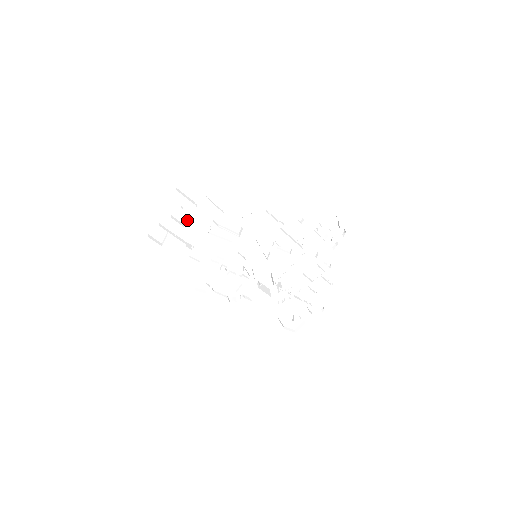
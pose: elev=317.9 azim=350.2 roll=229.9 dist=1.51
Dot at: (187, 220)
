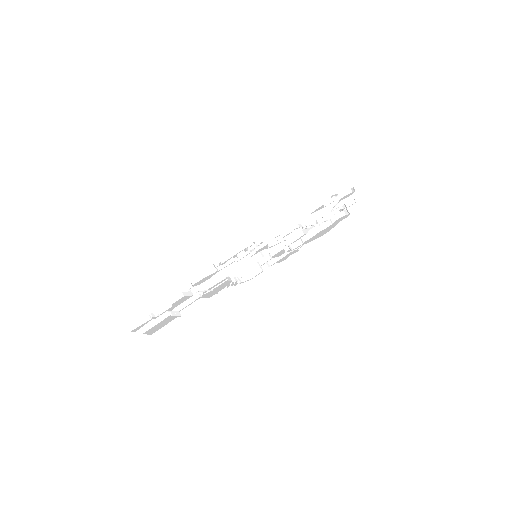
Dot at: occluded
